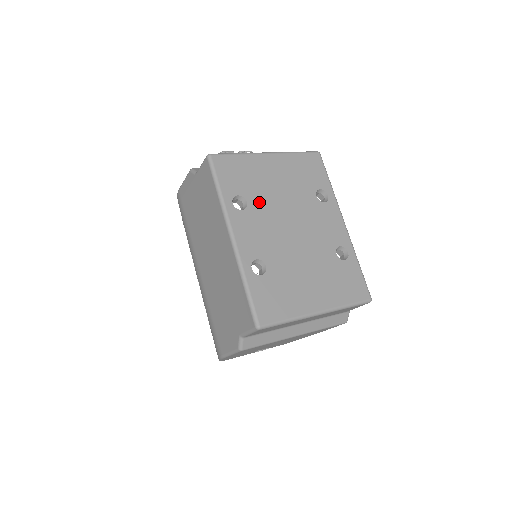
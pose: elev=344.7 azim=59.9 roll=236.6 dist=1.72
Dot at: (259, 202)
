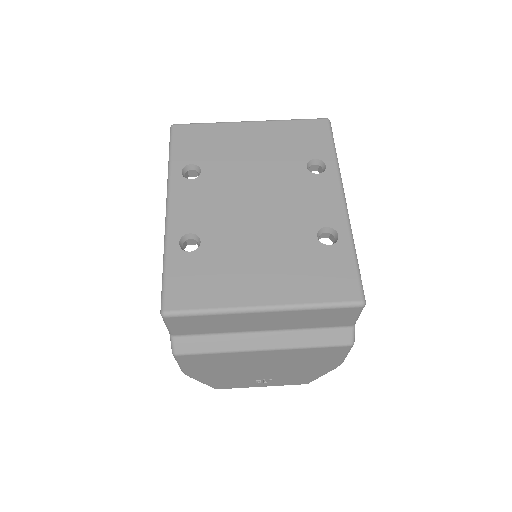
Dot at: (218, 171)
